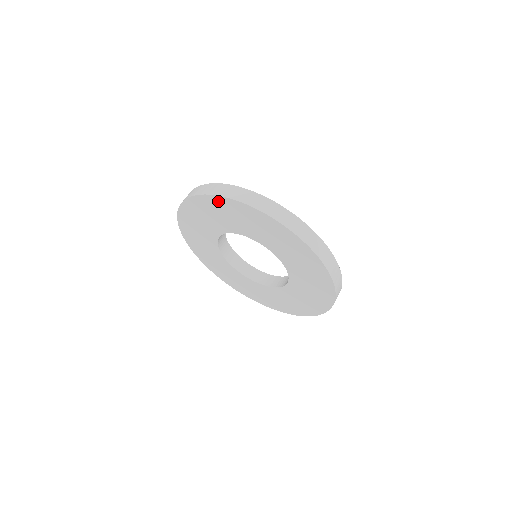
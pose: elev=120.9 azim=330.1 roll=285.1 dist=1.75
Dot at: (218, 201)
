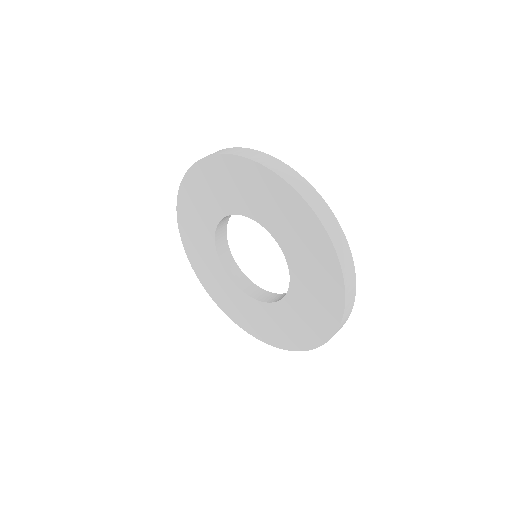
Dot at: (196, 174)
